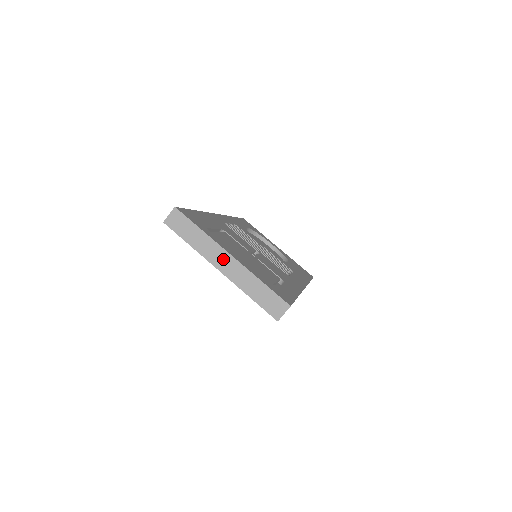
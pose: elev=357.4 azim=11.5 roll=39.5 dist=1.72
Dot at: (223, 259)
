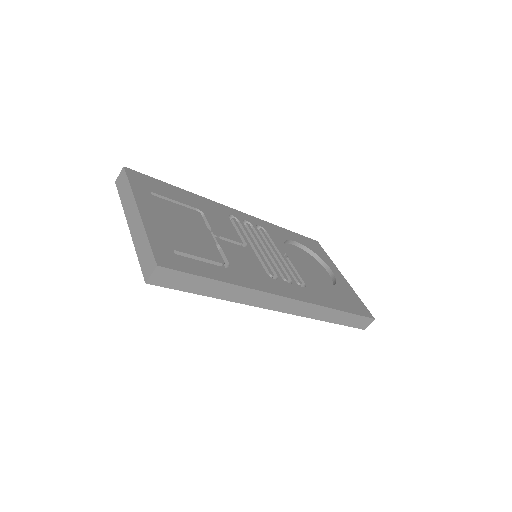
Dot at: (133, 214)
